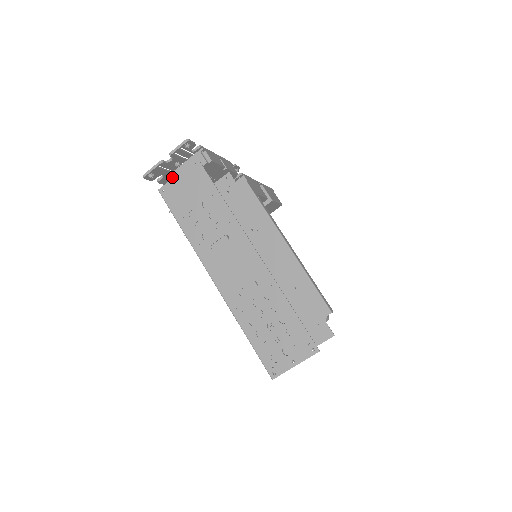
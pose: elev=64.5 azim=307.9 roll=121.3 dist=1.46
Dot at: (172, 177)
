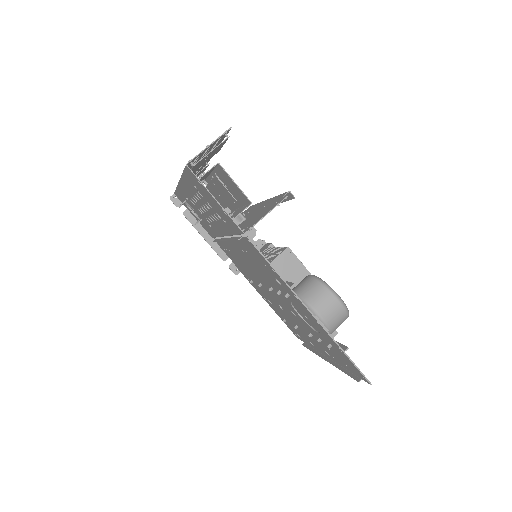
Dot at: occluded
